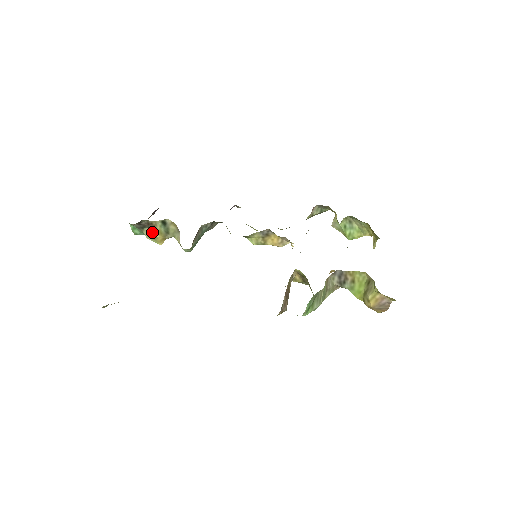
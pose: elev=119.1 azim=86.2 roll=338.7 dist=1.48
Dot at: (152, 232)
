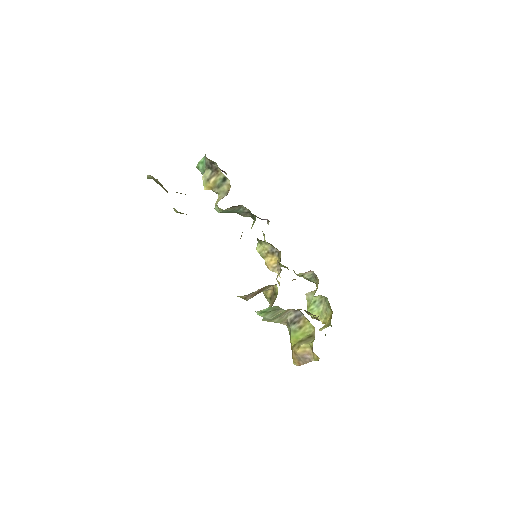
Dot at: (211, 176)
